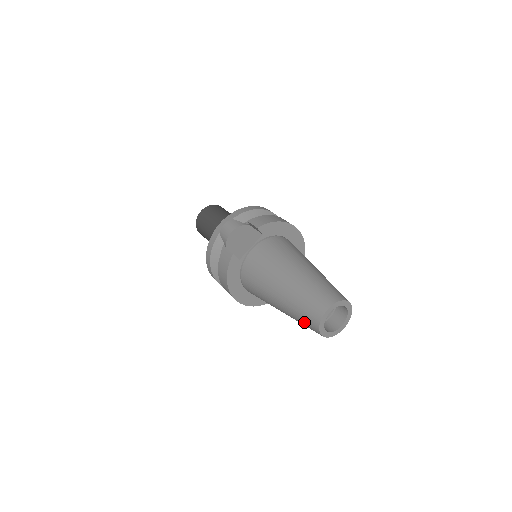
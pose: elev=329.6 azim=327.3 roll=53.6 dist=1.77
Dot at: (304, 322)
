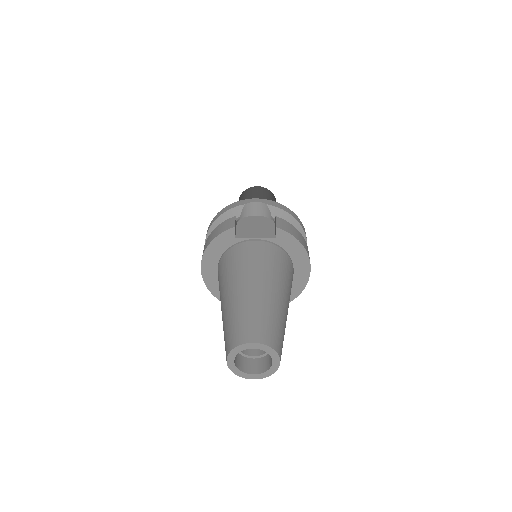
Dot at: (226, 336)
